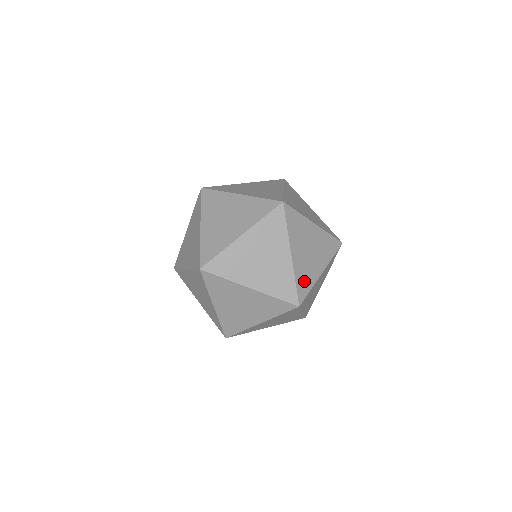
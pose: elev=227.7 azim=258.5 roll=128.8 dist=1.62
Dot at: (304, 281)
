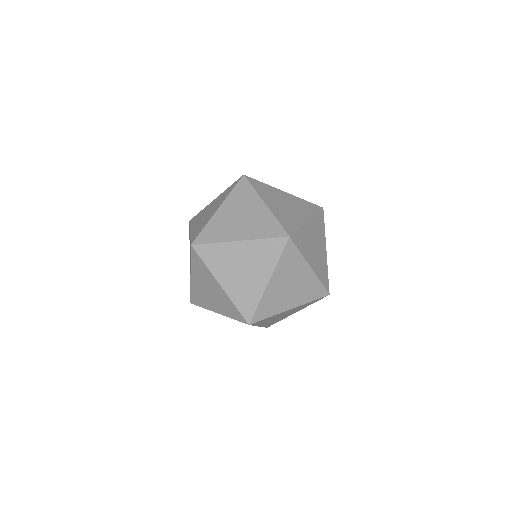
Dot at: occluded
